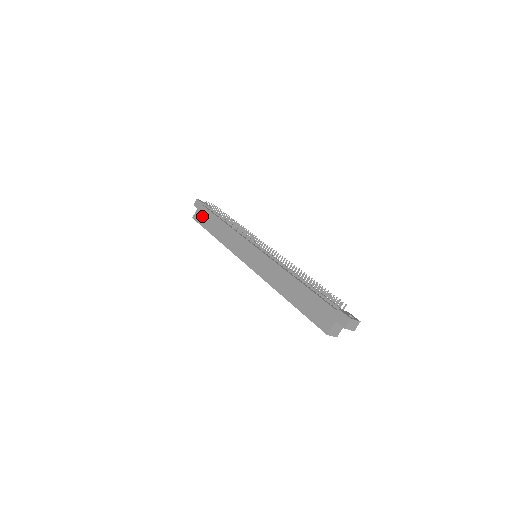
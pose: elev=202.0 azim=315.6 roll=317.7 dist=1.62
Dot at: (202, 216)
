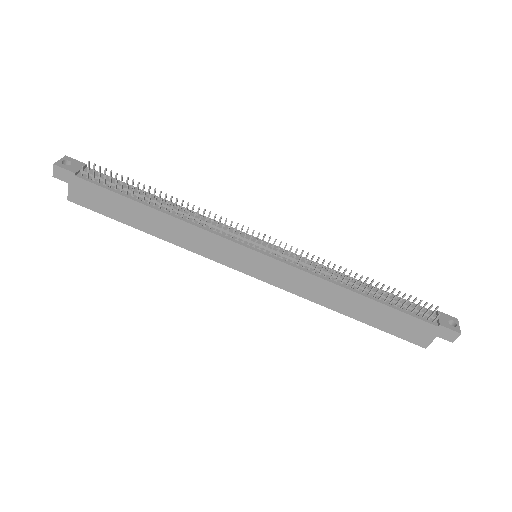
Dot at: (94, 199)
